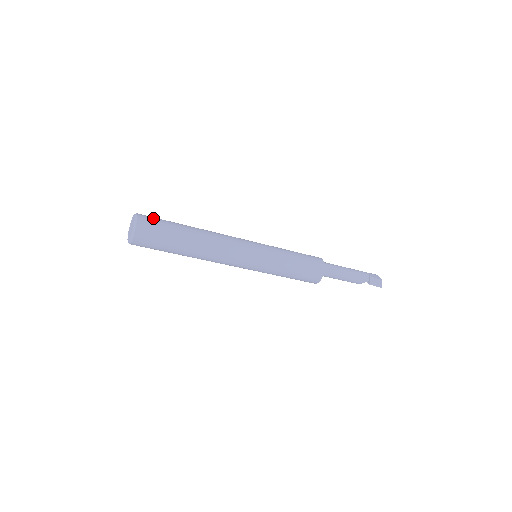
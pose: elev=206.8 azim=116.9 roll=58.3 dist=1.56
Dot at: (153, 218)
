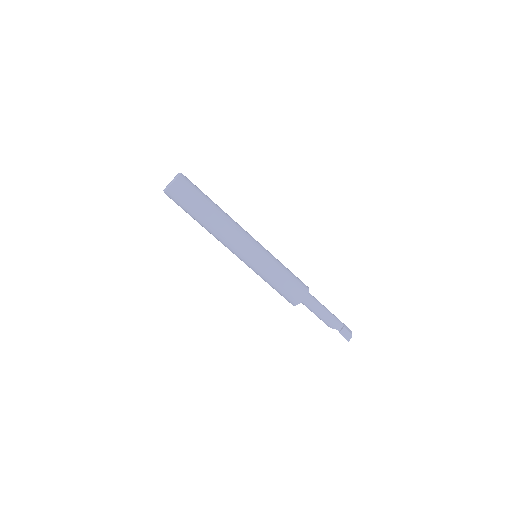
Dot at: (191, 182)
